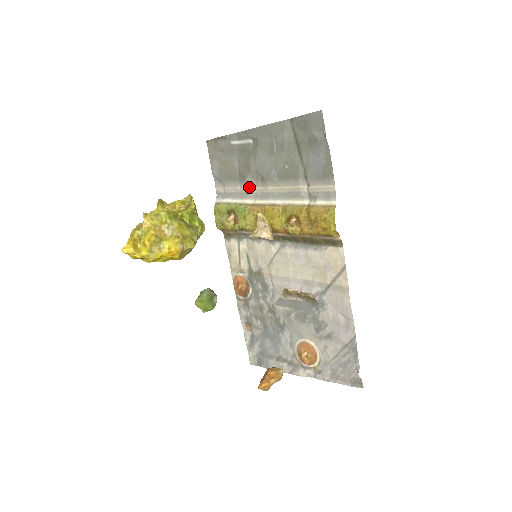
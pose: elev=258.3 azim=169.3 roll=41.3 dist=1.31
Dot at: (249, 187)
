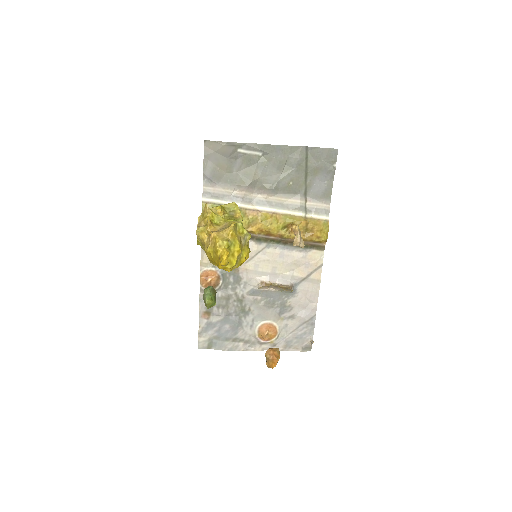
Dot at: (246, 193)
